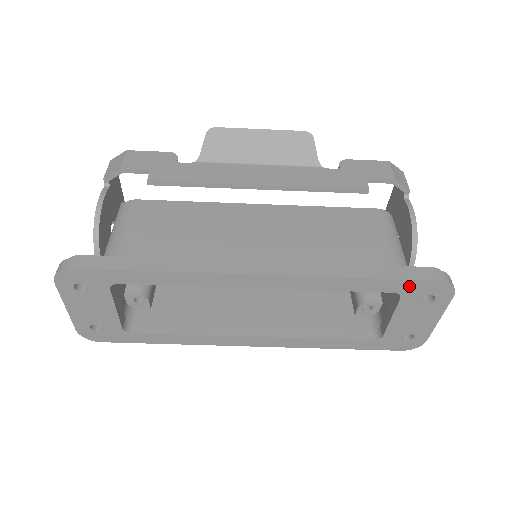
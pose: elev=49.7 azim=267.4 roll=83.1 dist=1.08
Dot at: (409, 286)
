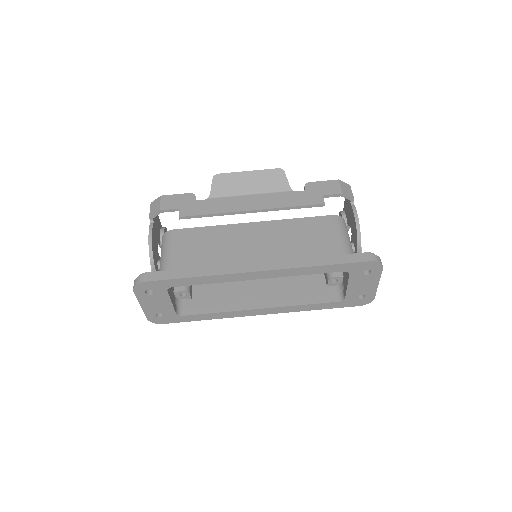
Dot at: (353, 266)
